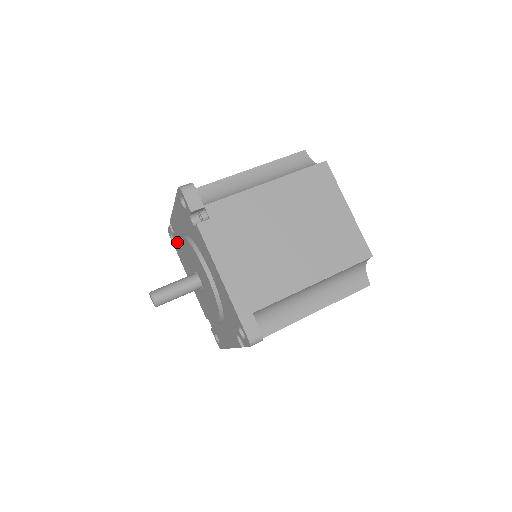
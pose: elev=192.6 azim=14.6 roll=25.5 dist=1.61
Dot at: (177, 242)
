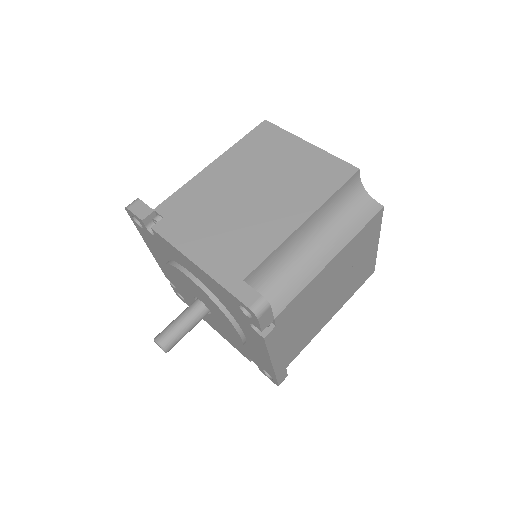
Dot at: occluded
